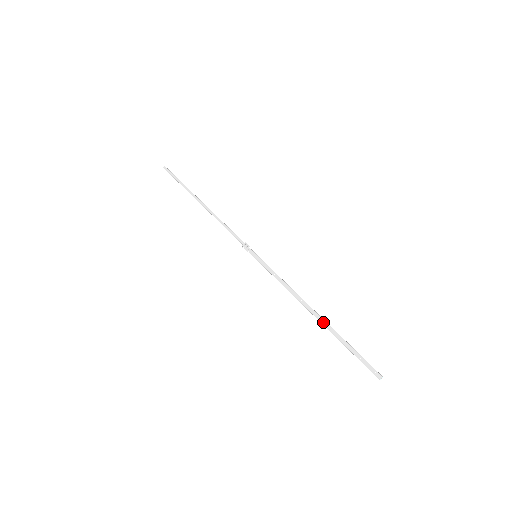
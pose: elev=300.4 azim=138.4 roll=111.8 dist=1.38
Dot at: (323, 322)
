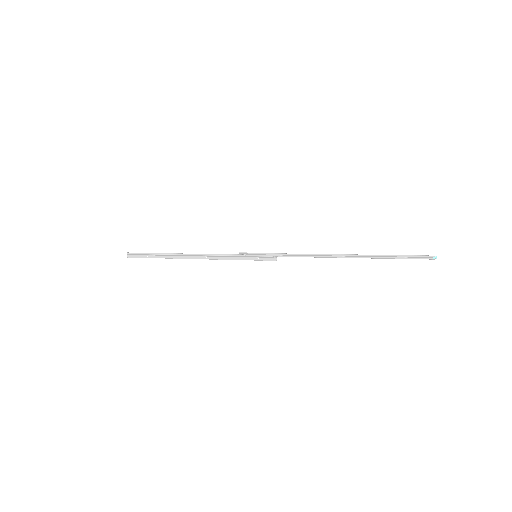
Dot at: (352, 255)
